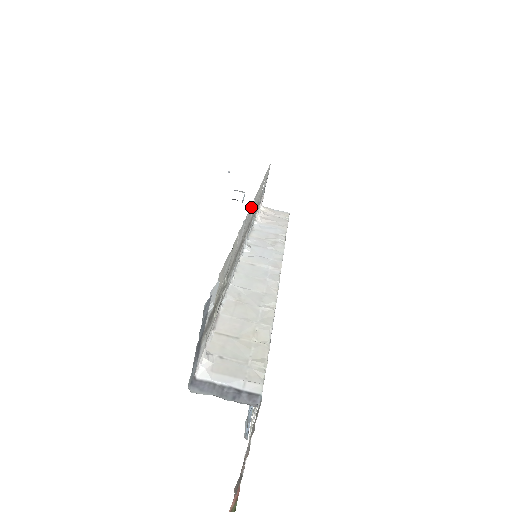
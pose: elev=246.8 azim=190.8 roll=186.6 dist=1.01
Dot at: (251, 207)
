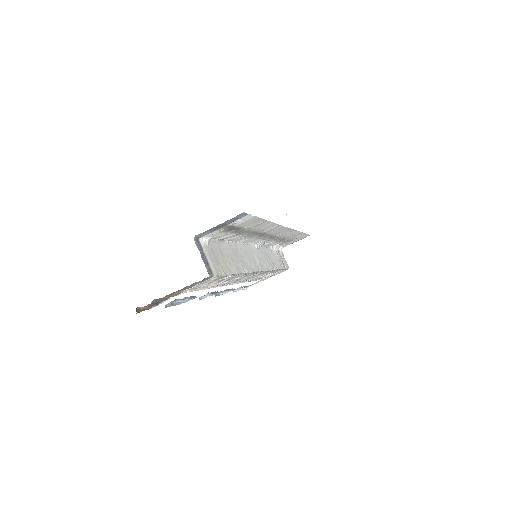
Dot at: (285, 228)
